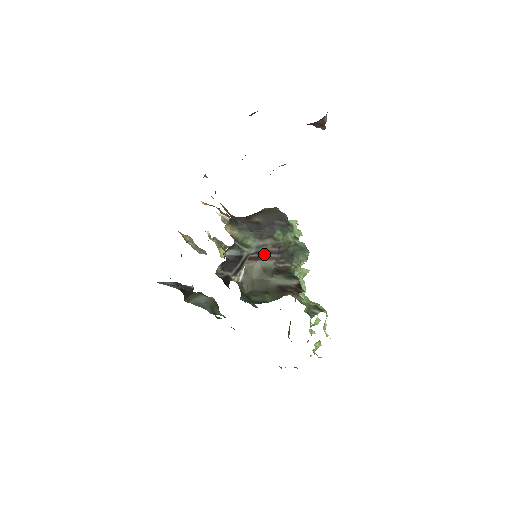
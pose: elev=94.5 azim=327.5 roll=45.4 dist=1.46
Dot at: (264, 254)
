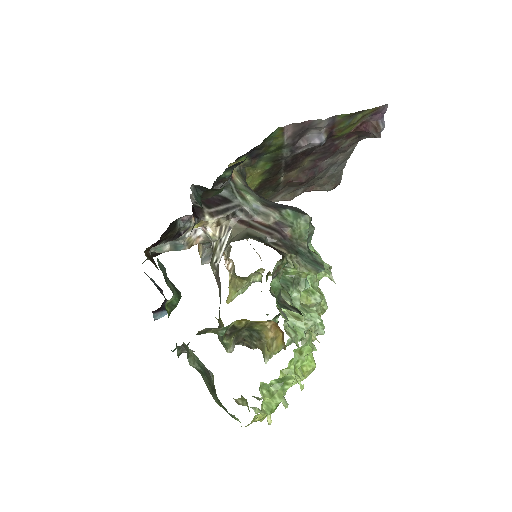
Dot at: (260, 225)
